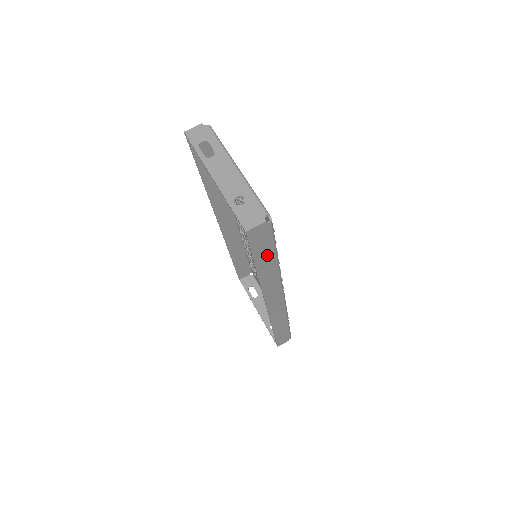
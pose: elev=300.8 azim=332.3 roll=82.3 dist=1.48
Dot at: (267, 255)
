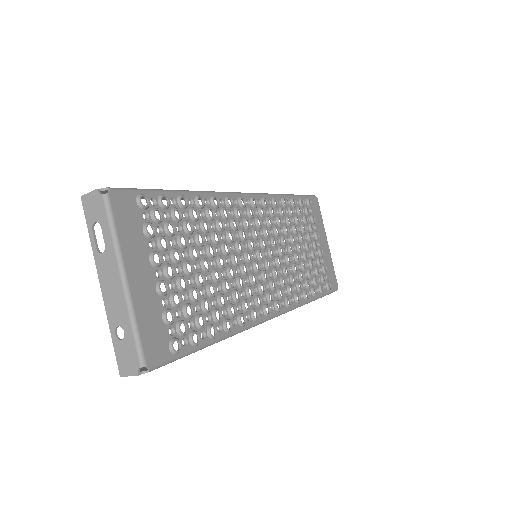
Dot at: occluded
